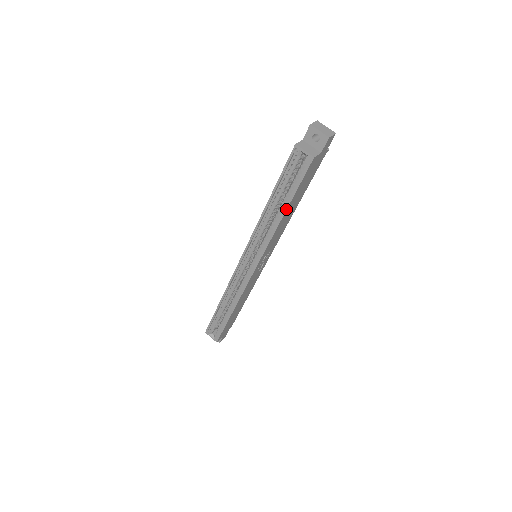
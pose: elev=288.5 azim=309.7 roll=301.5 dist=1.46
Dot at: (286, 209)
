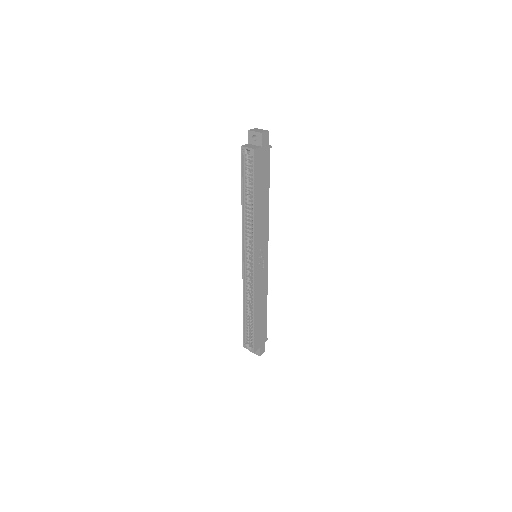
Dot at: (254, 199)
